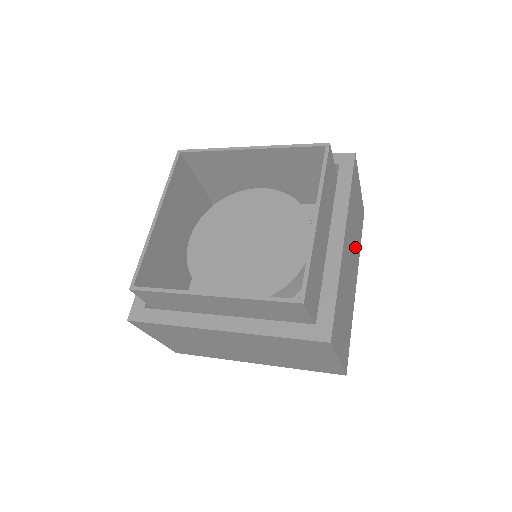
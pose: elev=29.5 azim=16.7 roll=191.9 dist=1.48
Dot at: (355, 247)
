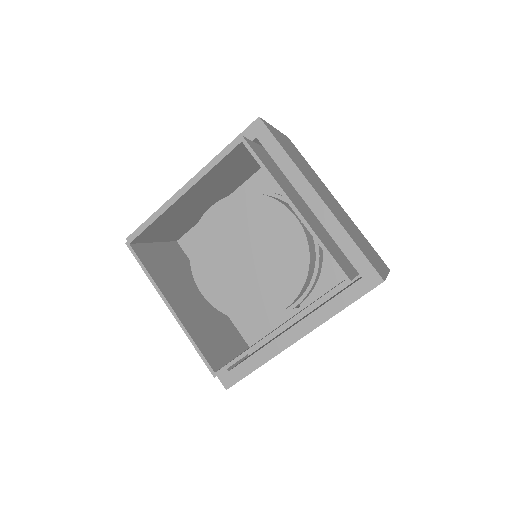
Dot at: occluded
